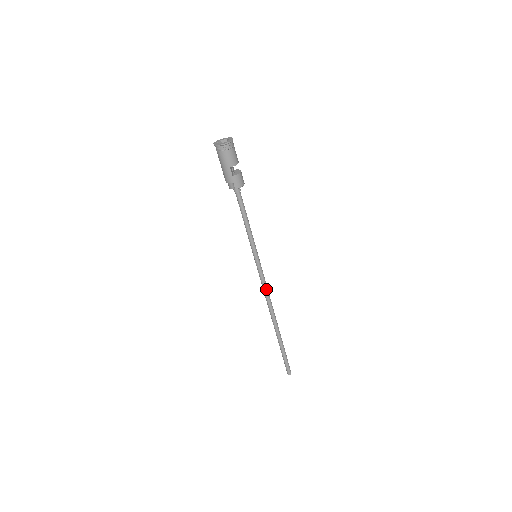
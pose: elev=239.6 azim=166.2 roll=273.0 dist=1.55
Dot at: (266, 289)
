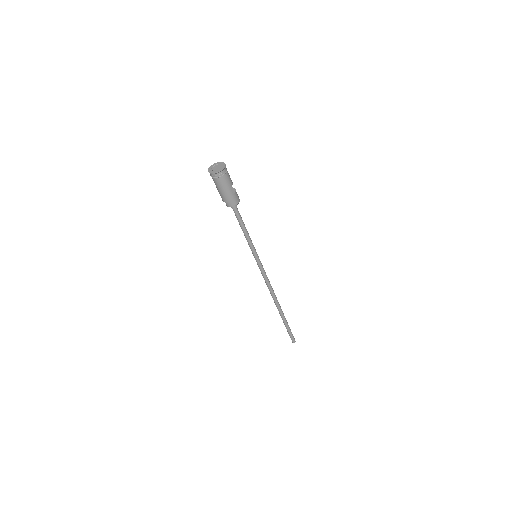
Dot at: (268, 280)
